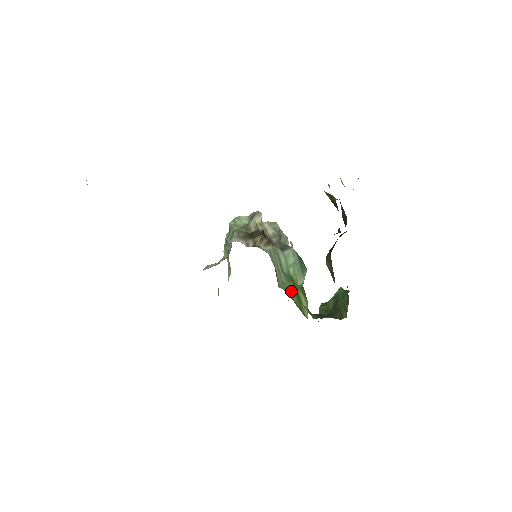
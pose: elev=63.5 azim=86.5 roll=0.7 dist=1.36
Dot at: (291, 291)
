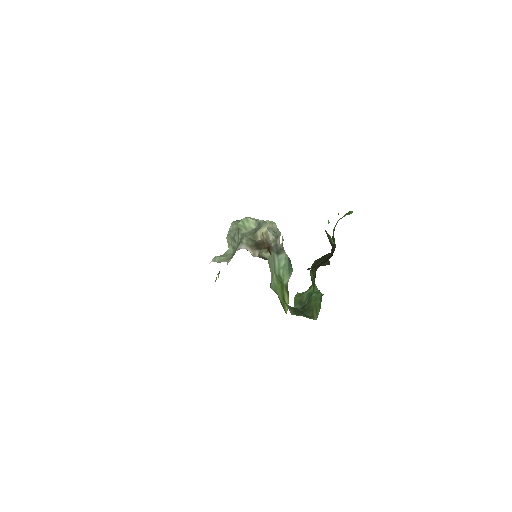
Dot at: (279, 291)
